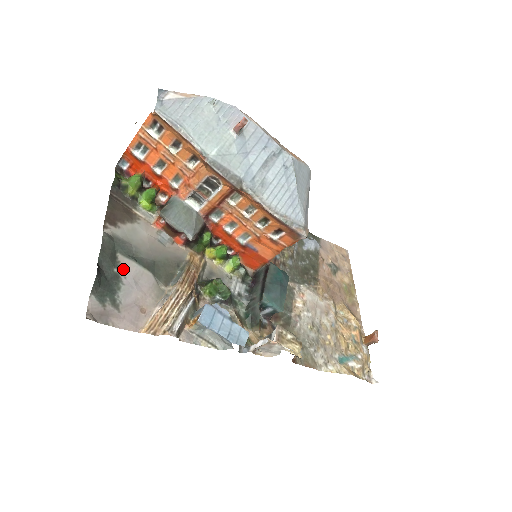
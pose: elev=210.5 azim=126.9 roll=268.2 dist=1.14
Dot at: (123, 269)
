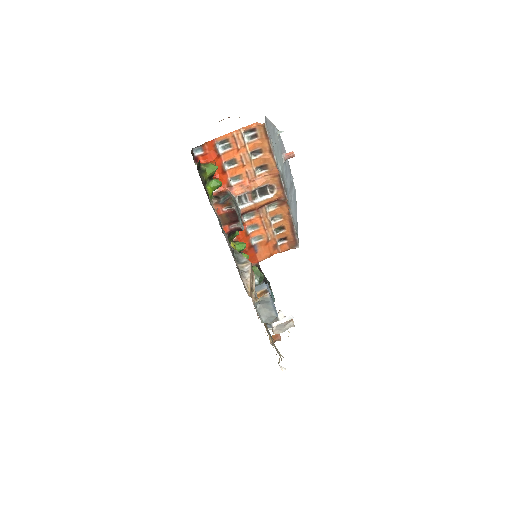
Dot at: (226, 240)
